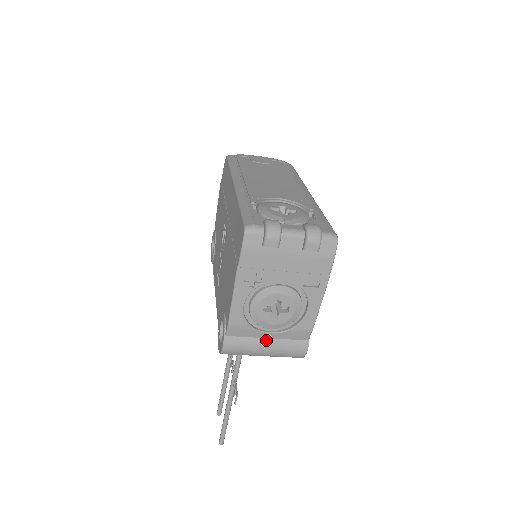
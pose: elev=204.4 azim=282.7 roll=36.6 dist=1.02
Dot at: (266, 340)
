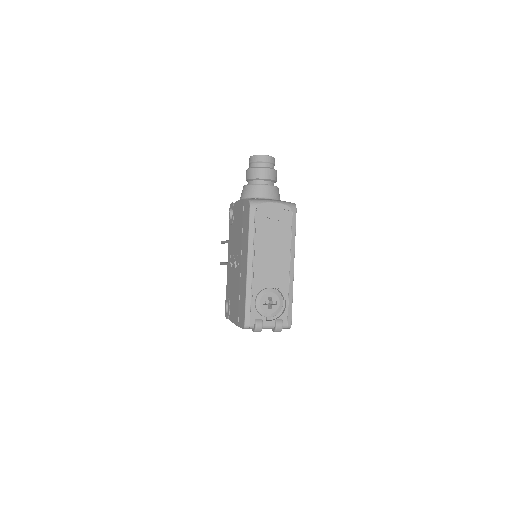
Dot at: occluded
